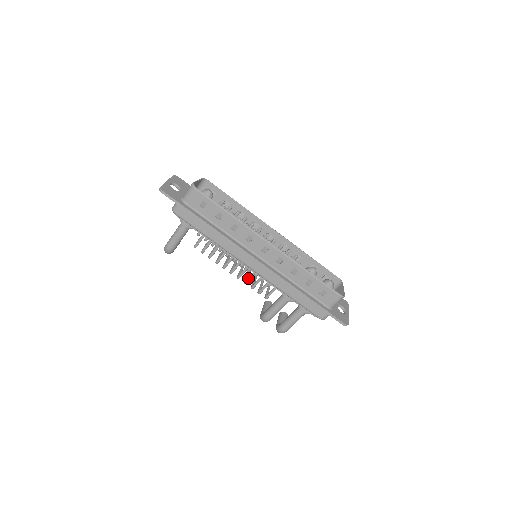
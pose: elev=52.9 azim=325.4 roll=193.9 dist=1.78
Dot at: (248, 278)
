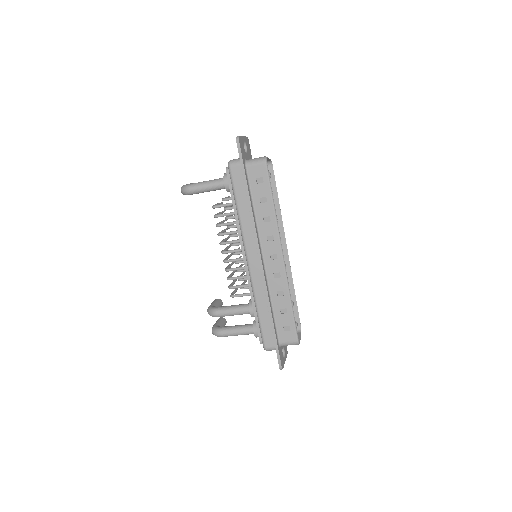
Dot at: (234, 268)
